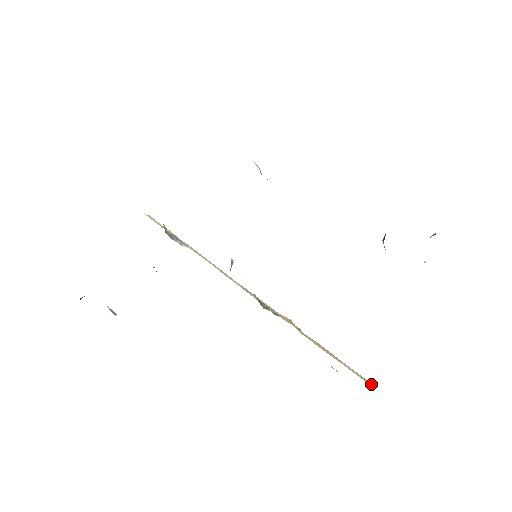
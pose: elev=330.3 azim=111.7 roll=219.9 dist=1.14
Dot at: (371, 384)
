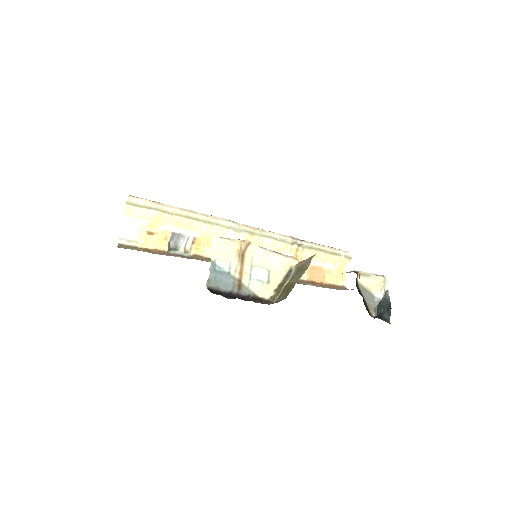
Dot at: (349, 260)
